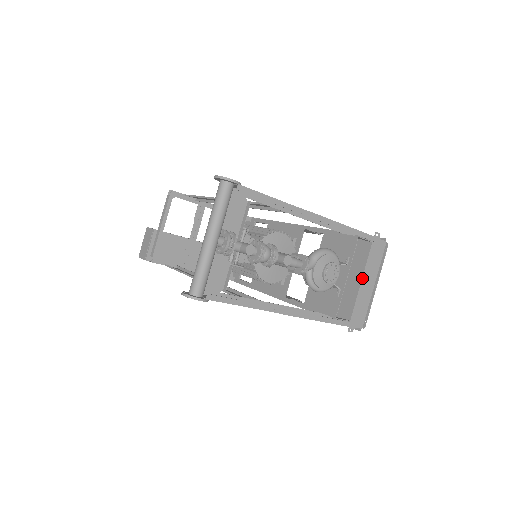
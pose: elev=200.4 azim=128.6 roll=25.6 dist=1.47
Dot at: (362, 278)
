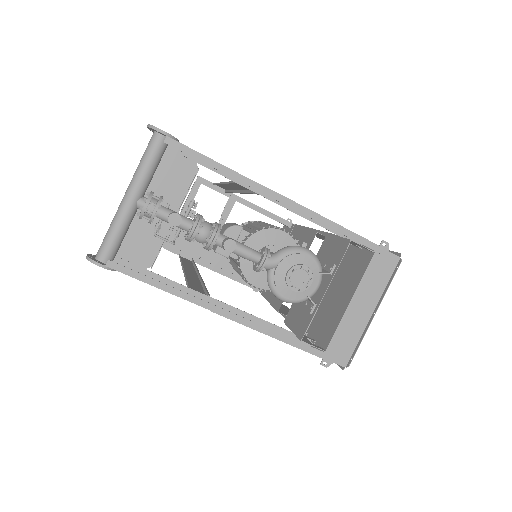
Dot at: (352, 298)
